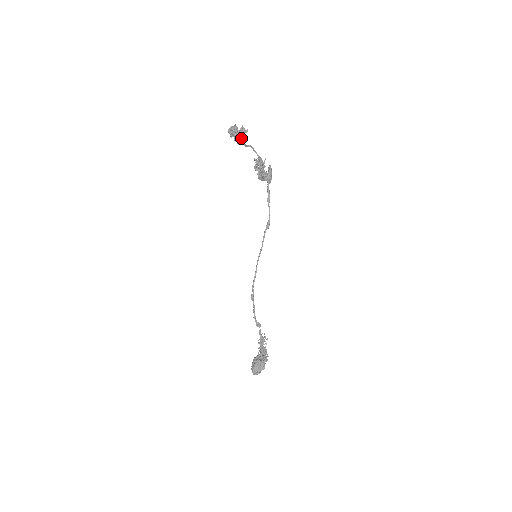
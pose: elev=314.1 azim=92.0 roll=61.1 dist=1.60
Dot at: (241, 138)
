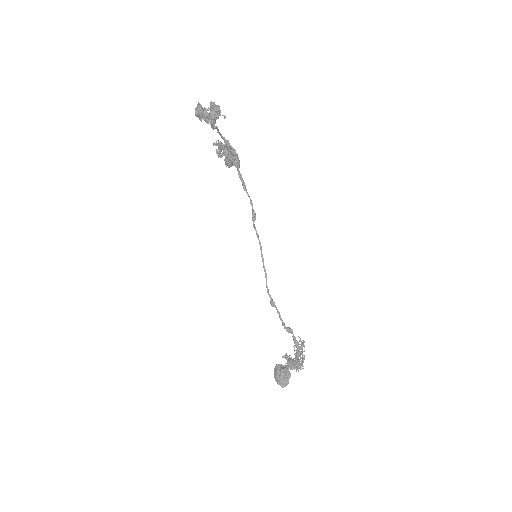
Dot at: (217, 117)
